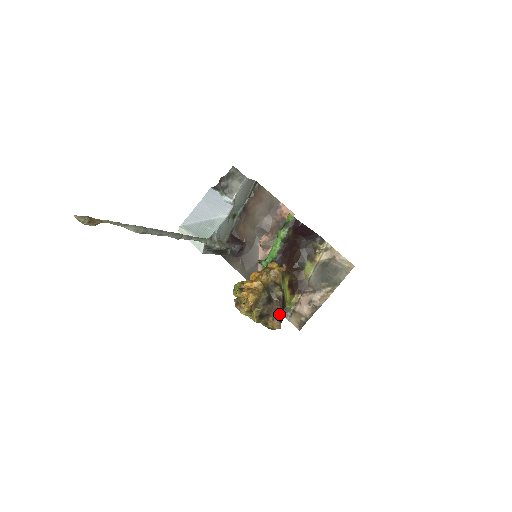
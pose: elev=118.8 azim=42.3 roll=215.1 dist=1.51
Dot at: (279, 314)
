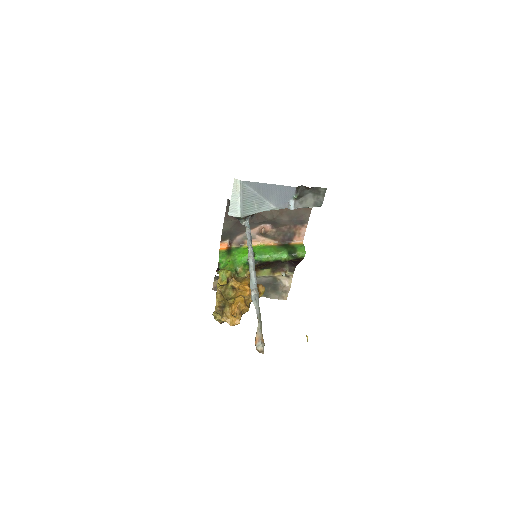
Dot at: occluded
